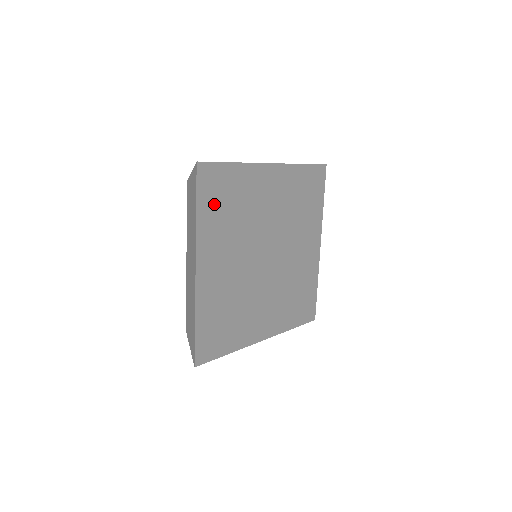
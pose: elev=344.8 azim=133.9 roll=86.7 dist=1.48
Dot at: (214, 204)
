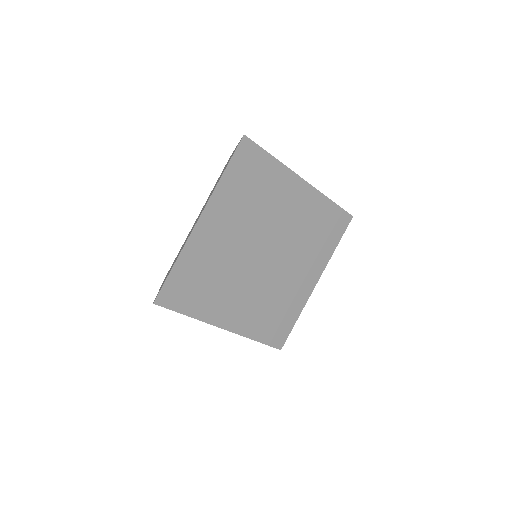
Dot at: (241, 177)
